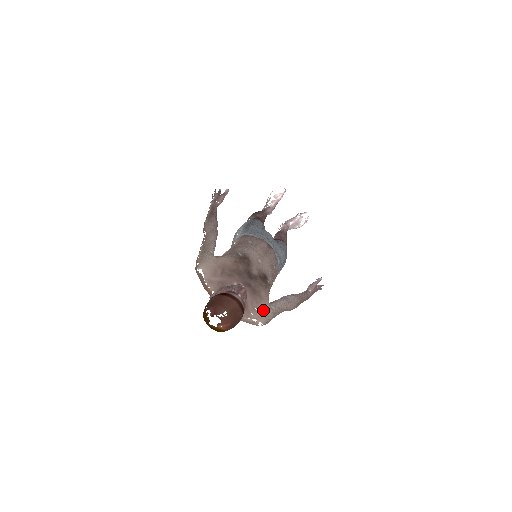
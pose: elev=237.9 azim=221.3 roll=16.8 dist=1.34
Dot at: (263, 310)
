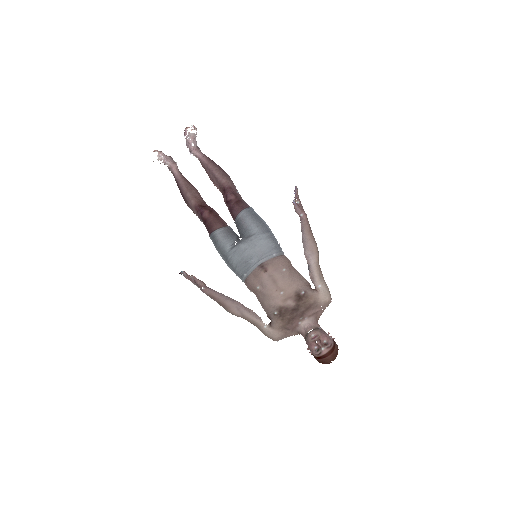
Dot at: (323, 303)
